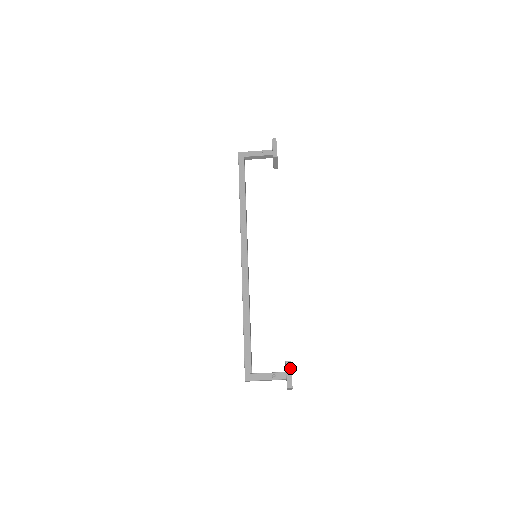
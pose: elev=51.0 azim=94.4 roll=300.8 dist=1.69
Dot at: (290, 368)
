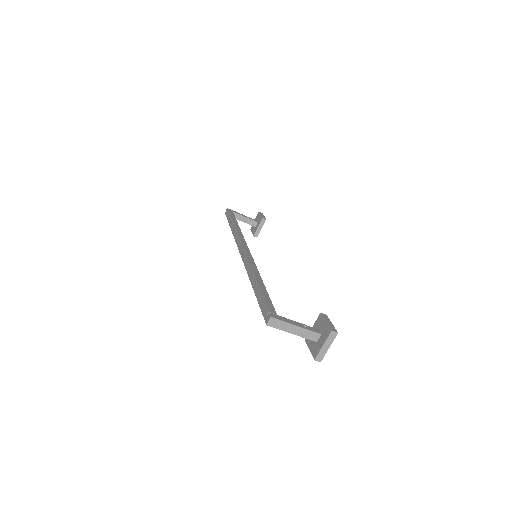
Dot at: (328, 318)
